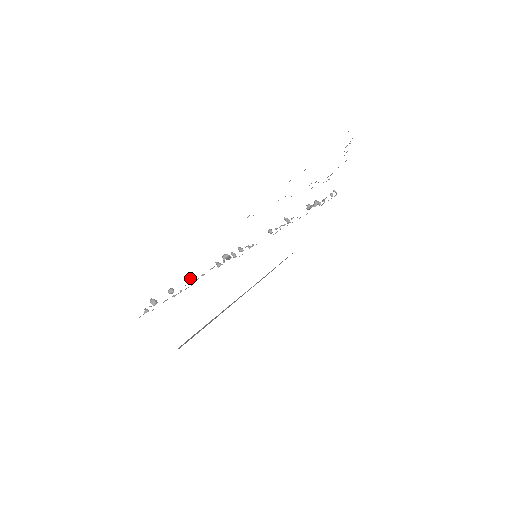
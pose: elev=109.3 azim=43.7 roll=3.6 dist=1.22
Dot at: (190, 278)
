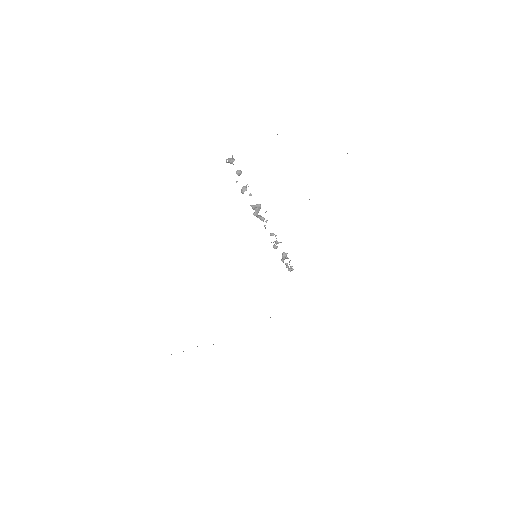
Dot at: occluded
